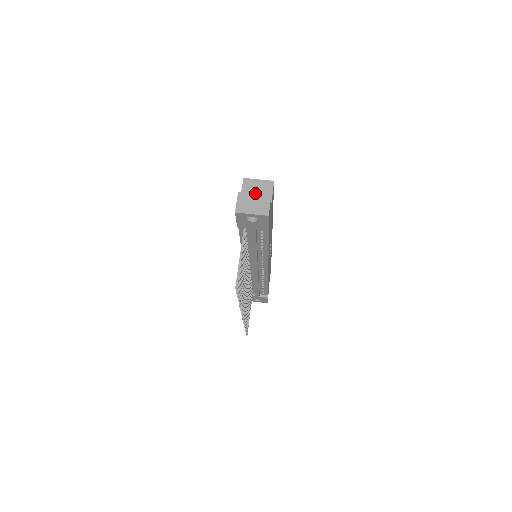
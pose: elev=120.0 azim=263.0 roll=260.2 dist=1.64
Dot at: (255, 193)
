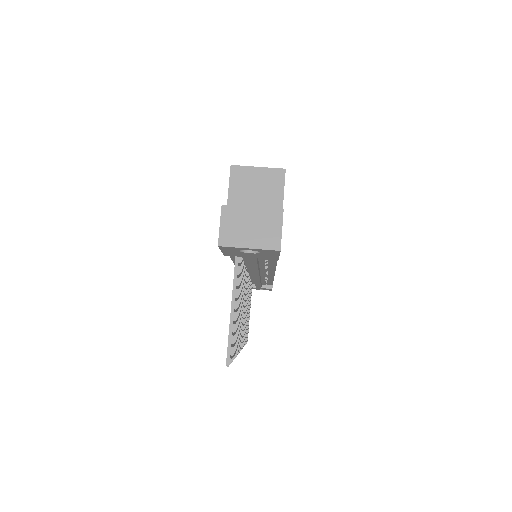
Dot at: (253, 194)
